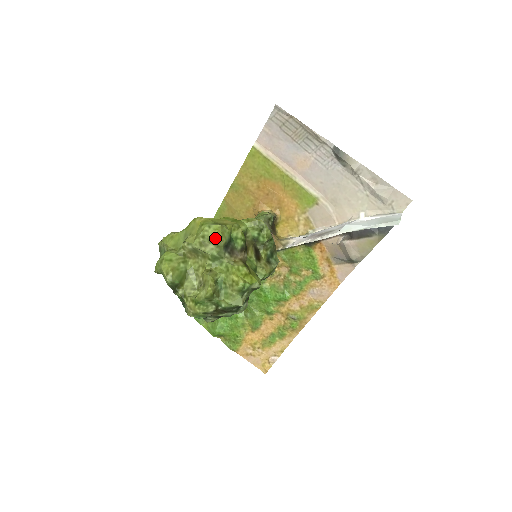
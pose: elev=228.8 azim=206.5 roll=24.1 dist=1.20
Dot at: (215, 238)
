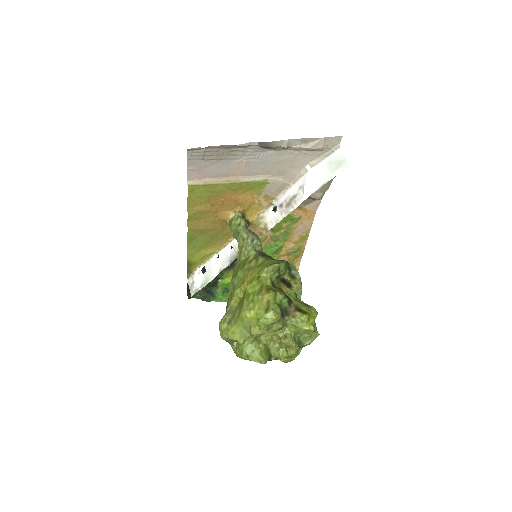
Dot at: (275, 321)
